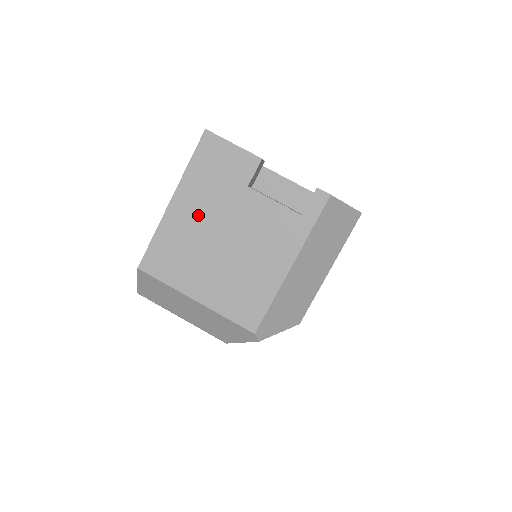
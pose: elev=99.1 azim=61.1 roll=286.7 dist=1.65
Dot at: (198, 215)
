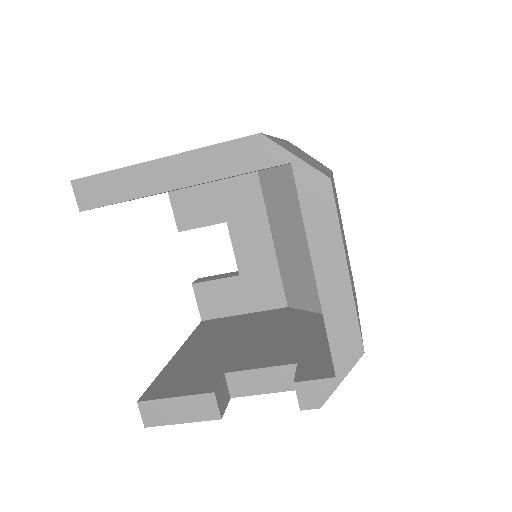
Dot at: occluded
